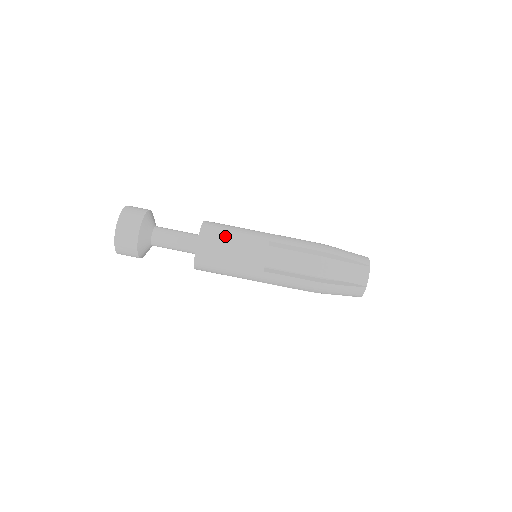
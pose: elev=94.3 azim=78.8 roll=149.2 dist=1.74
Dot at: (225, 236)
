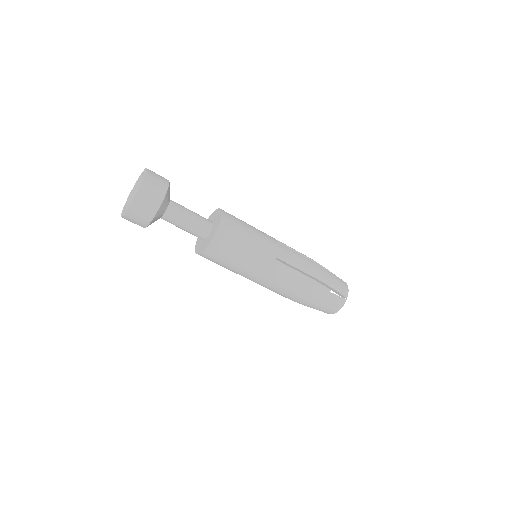
Dot at: (225, 263)
